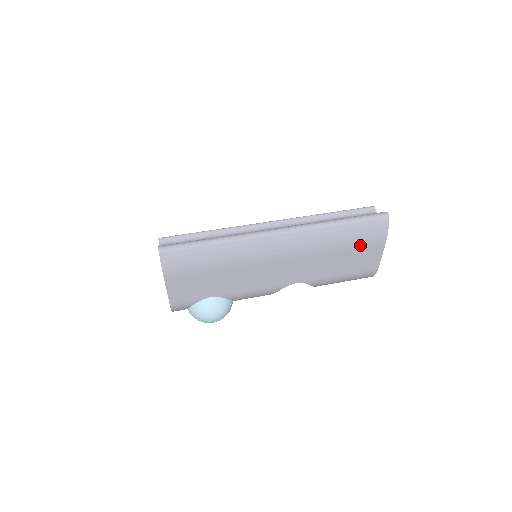
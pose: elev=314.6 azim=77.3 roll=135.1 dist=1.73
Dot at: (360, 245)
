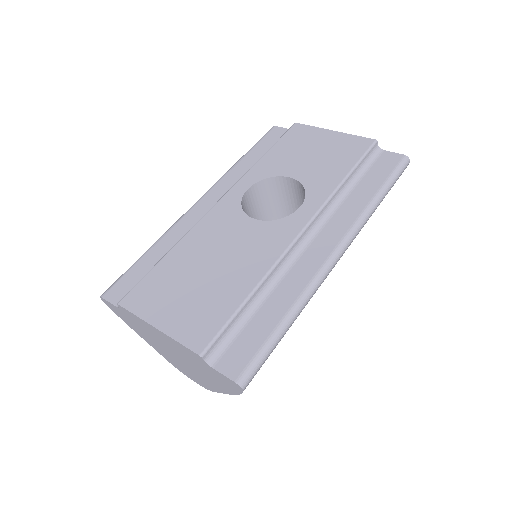
Dot at: occluded
